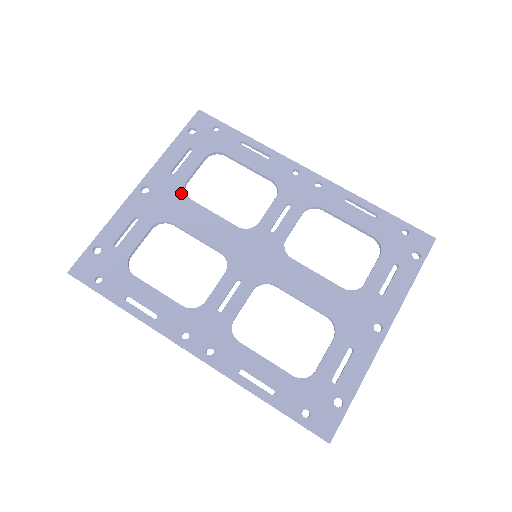
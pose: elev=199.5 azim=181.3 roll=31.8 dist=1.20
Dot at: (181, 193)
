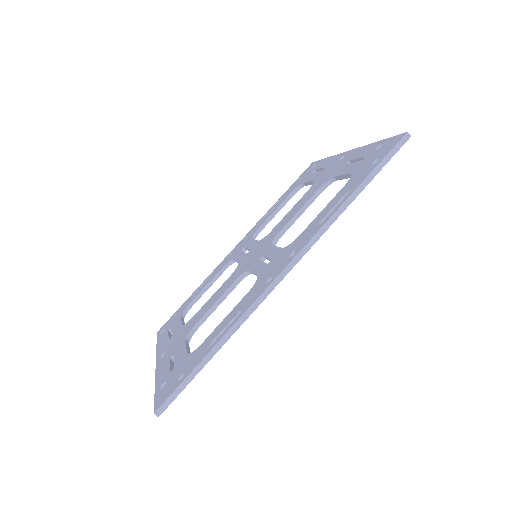
Dot at: (185, 326)
